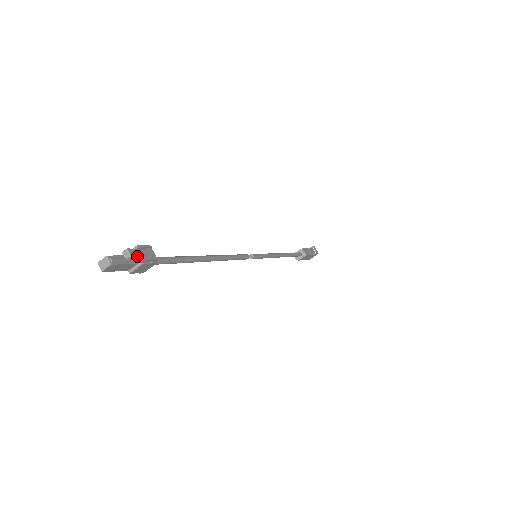
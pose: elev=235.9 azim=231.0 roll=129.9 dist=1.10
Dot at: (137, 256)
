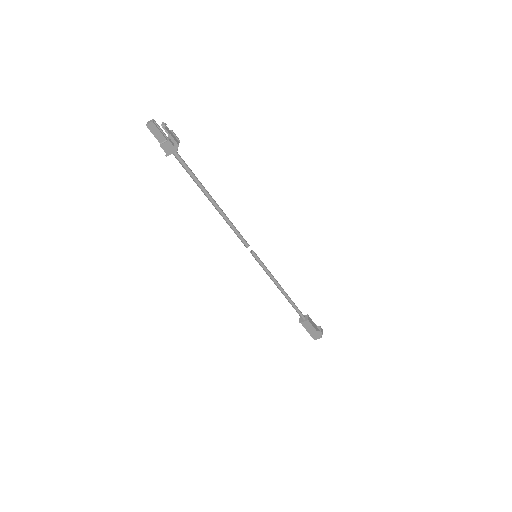
Dot at: (168, 131)
